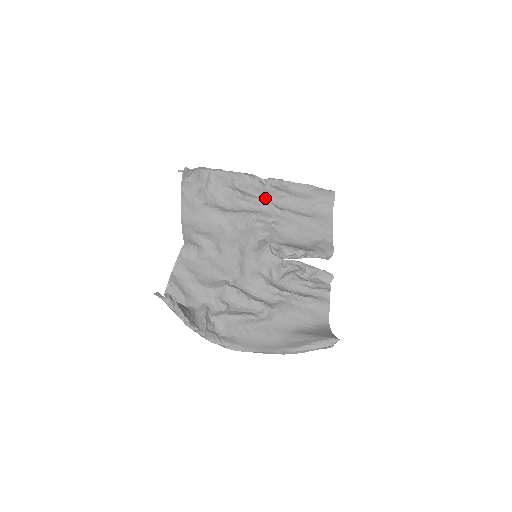
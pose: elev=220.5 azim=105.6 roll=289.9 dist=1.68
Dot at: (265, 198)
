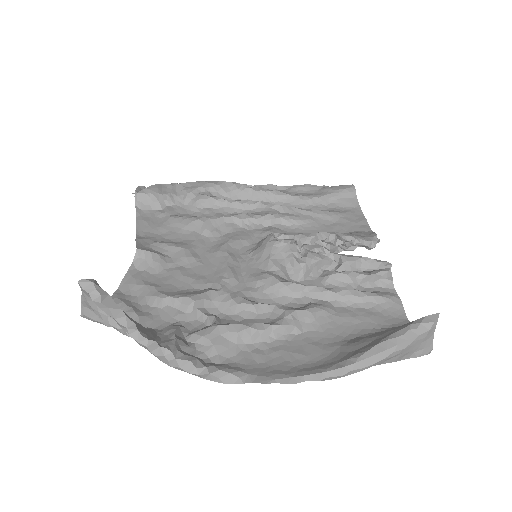
Dot at: occluded
